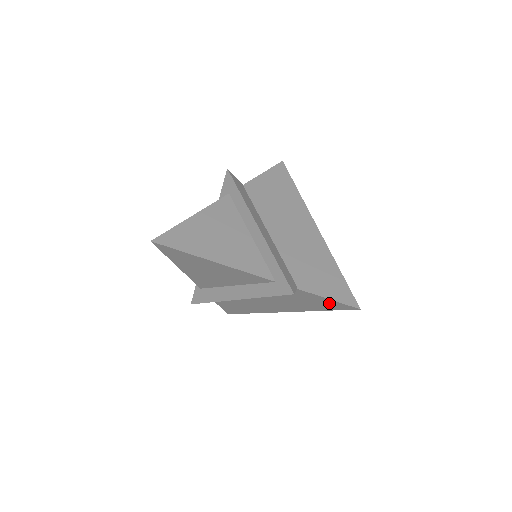
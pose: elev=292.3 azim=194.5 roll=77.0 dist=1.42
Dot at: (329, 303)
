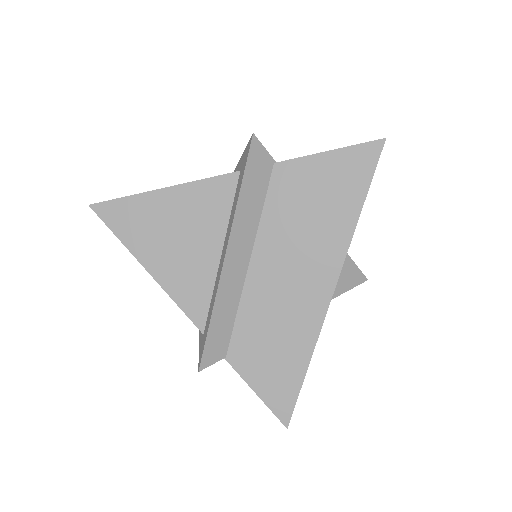
Dot at: occluded
